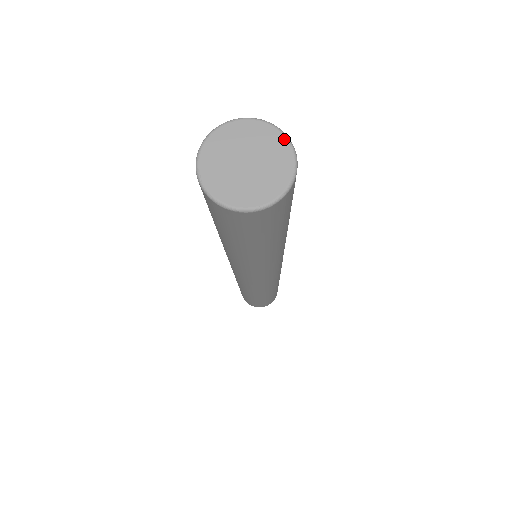
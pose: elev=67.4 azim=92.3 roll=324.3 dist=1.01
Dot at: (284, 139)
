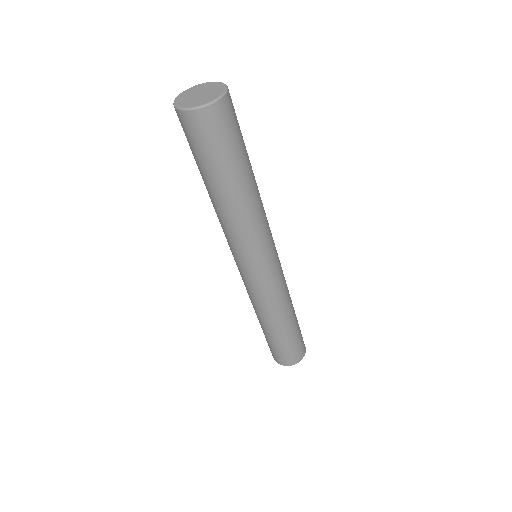
Dot at: (210, 82)
